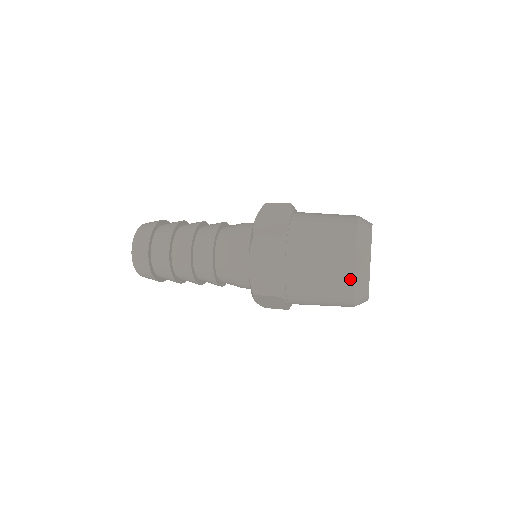
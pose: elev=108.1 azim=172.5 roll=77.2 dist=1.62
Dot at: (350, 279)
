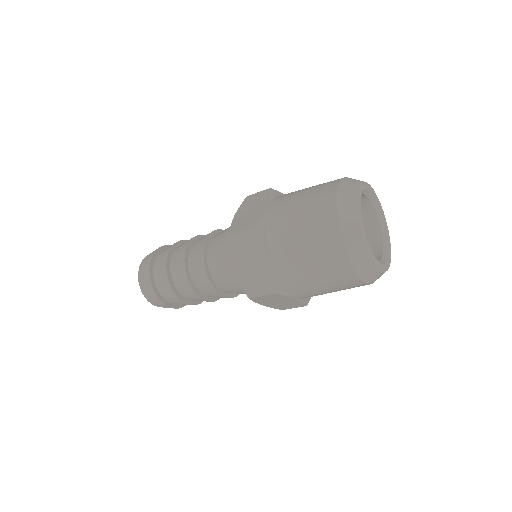
Dot at: (342, 252)
